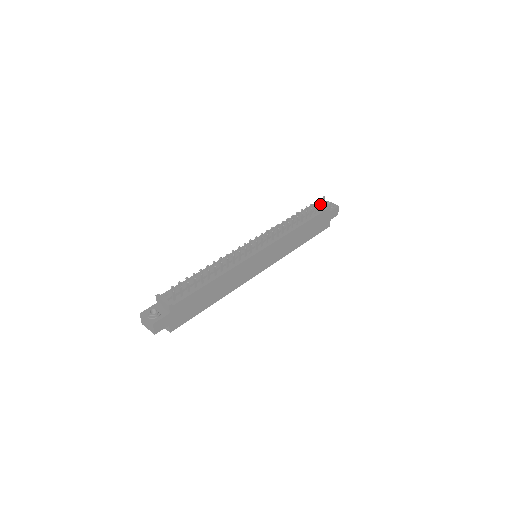
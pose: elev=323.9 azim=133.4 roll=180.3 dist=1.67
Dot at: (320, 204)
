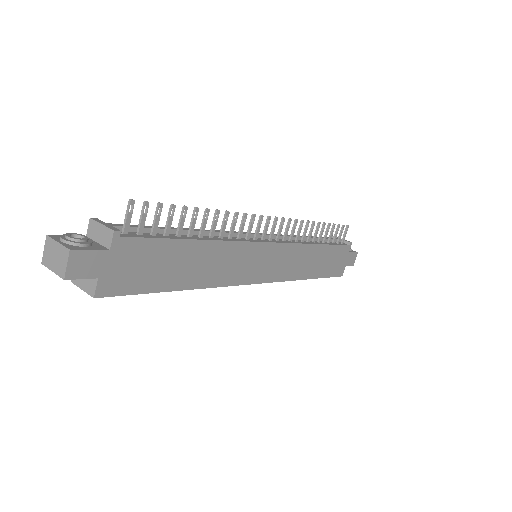
Dot at: occluded
